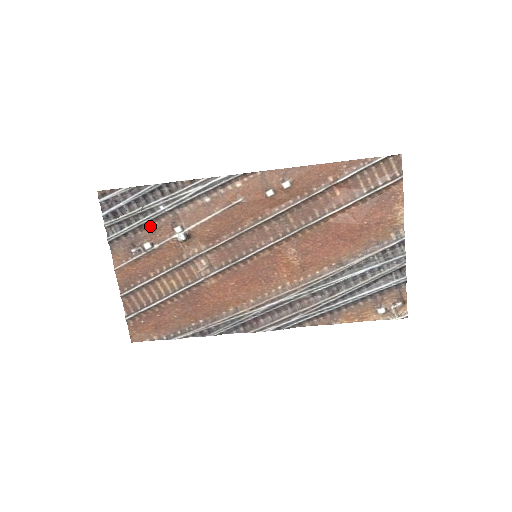
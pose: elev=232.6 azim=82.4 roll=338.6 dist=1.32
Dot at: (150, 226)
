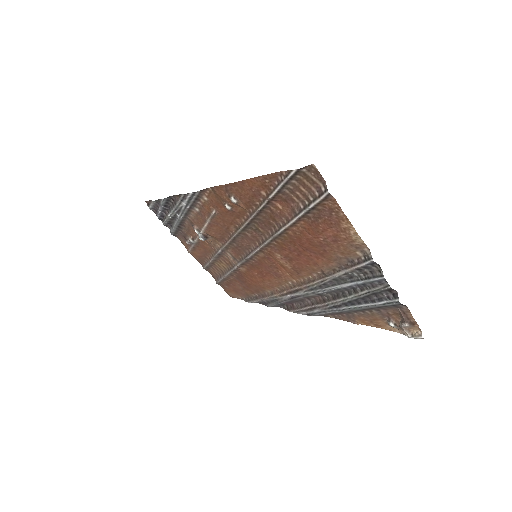
Dot at: (184, 226)
